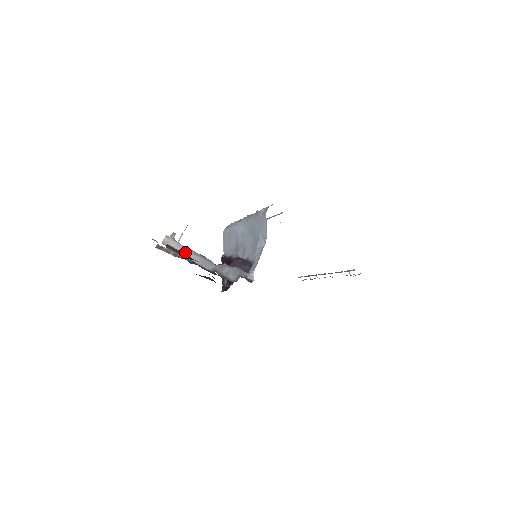
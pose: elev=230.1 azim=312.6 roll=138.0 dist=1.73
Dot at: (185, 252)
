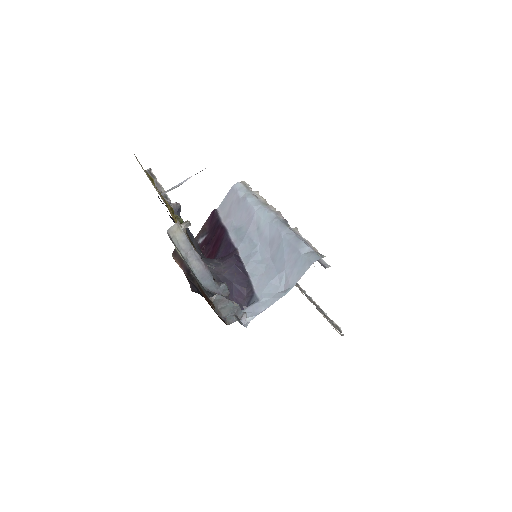
Dot at: (189, 253)
